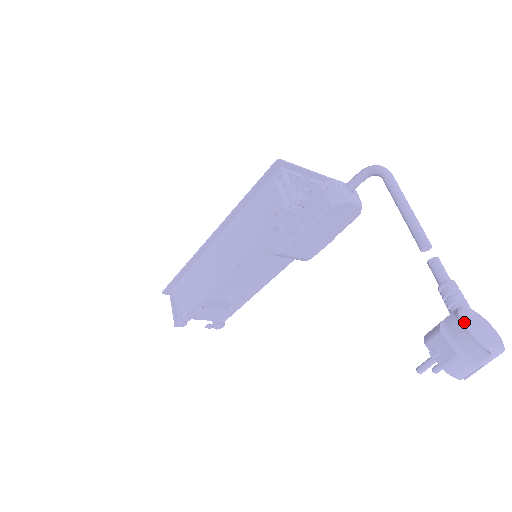
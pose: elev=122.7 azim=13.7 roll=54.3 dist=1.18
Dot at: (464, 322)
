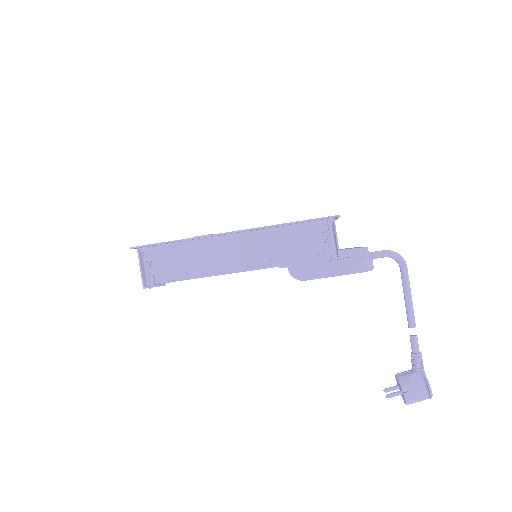
Dot at: (429, 384)
